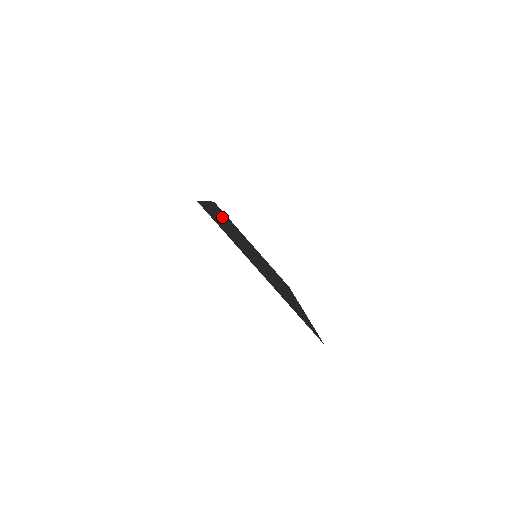
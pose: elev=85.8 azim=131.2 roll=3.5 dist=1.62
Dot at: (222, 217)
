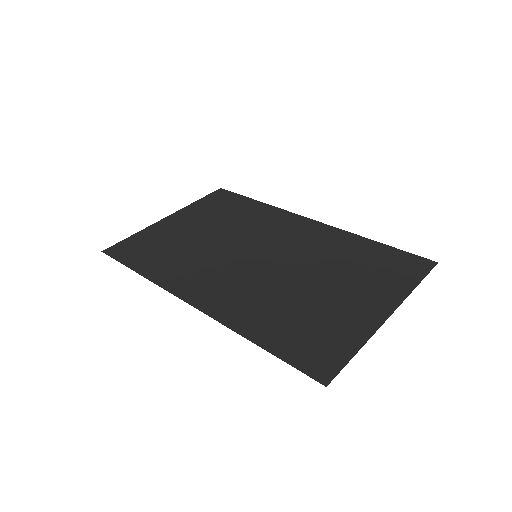
Dot at: (202, 285)
